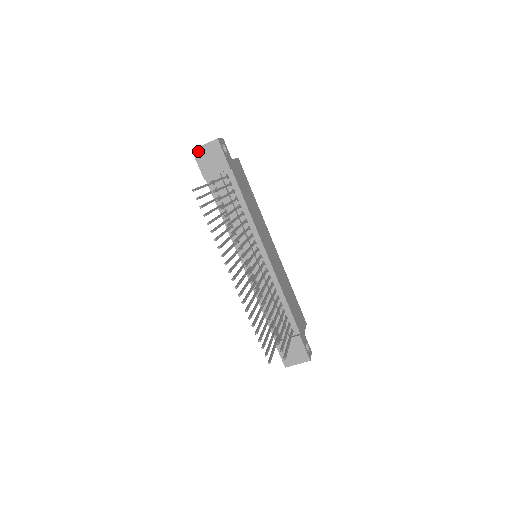
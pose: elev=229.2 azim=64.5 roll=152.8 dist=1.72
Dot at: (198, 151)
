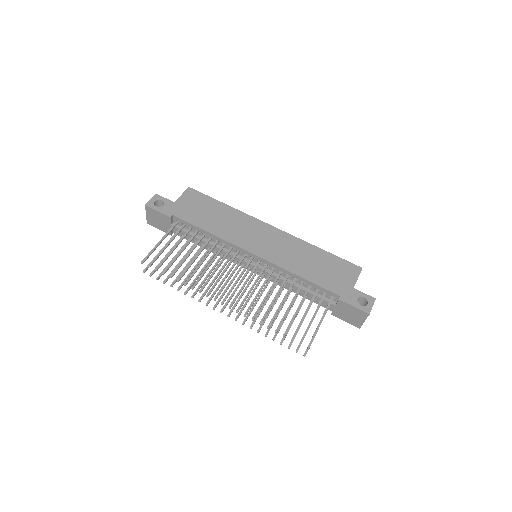
Dot at: (149, 221)
